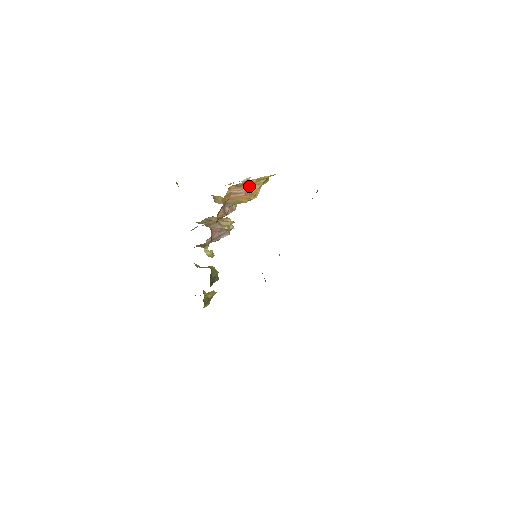
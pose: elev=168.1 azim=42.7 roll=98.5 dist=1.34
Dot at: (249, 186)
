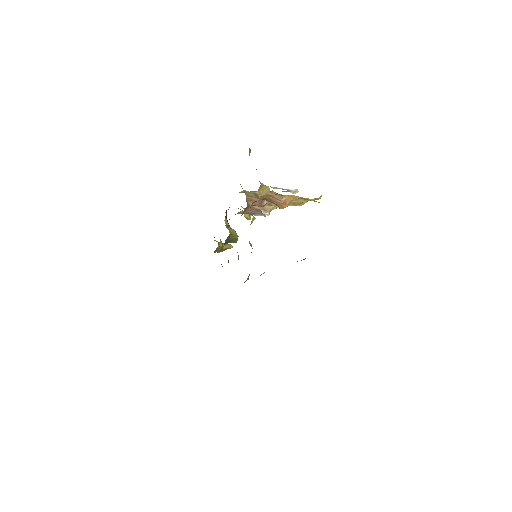
Dot at: (291, 199)
